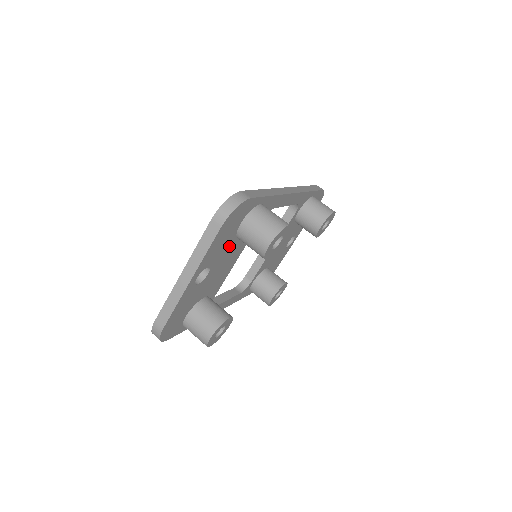
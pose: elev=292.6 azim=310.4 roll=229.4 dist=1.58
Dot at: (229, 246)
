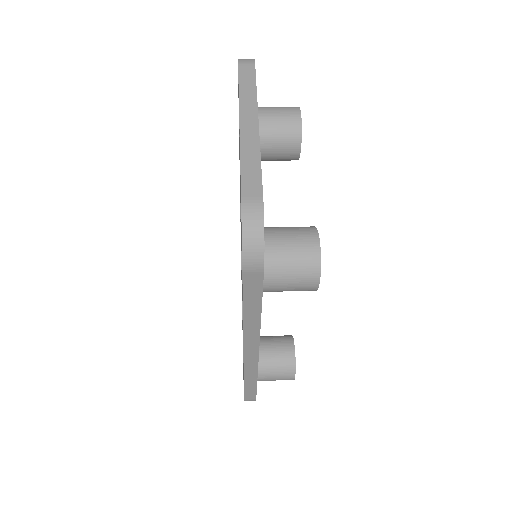
Dot at: occluded
